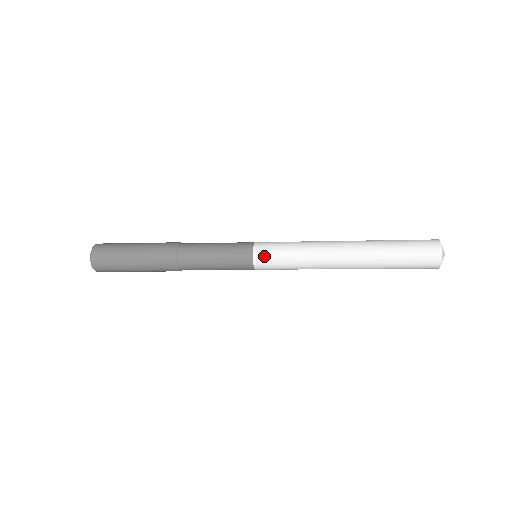
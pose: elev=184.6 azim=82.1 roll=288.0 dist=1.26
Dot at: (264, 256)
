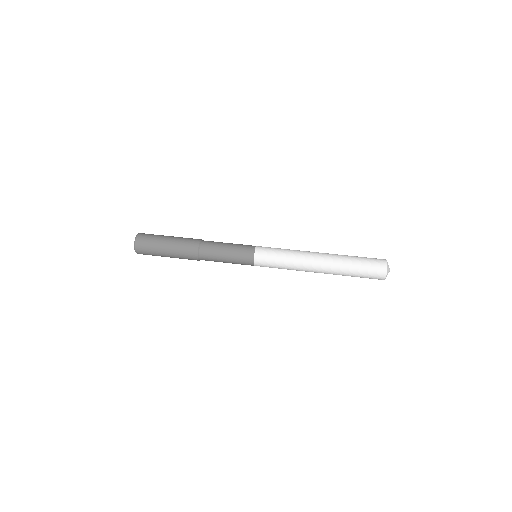
Dot at: (262, 264)
